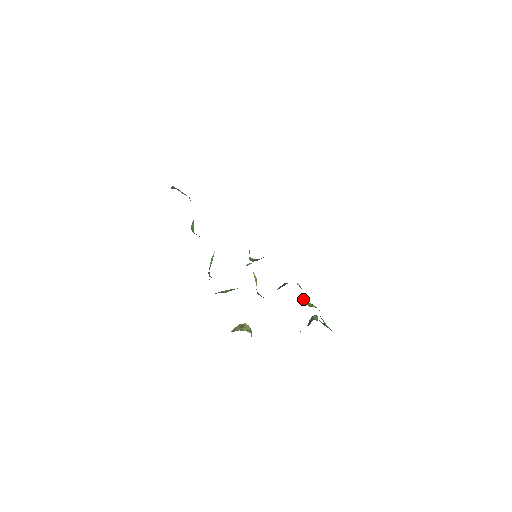
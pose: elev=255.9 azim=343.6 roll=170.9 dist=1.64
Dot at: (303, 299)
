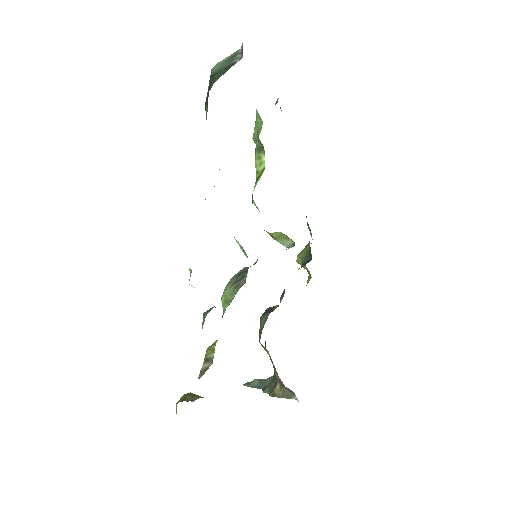
Dot at: occluded
